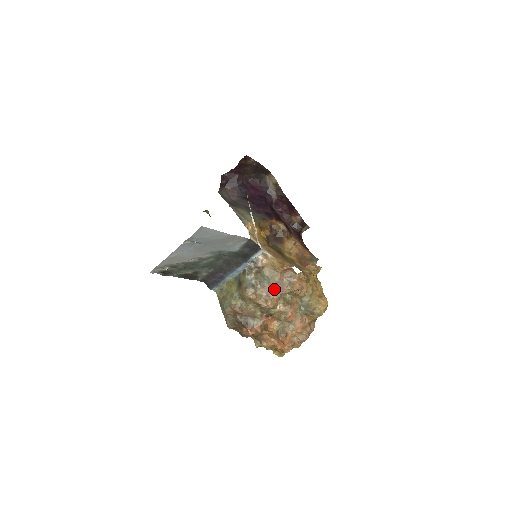
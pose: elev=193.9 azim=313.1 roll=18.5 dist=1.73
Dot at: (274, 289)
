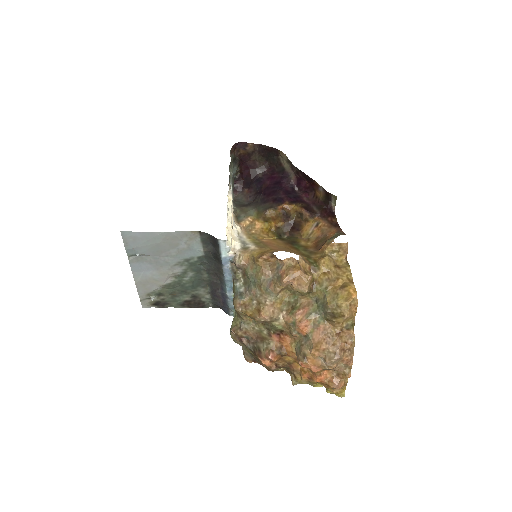
Dot at: (262, 291)
